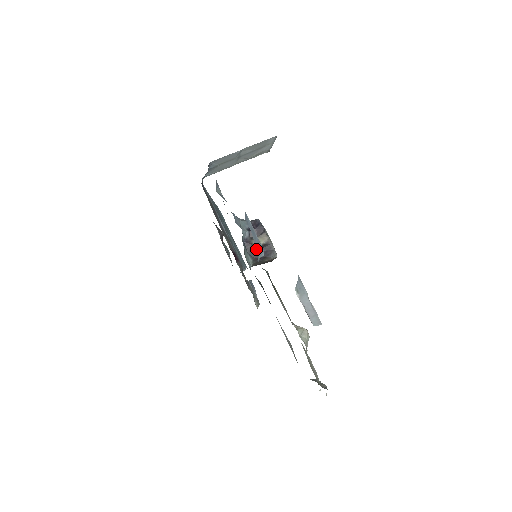
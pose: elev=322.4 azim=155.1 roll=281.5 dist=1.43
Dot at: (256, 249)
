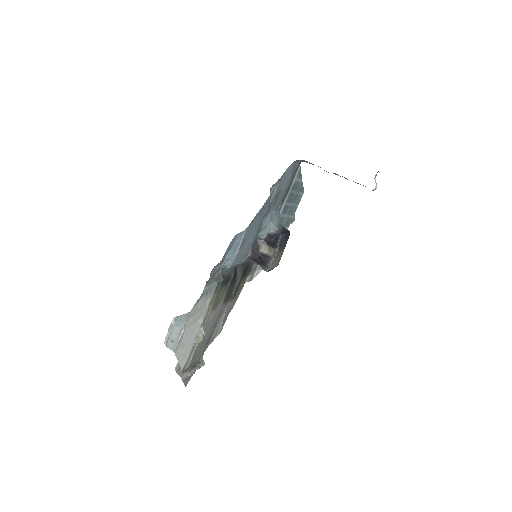
Dot at: (259, 252)
